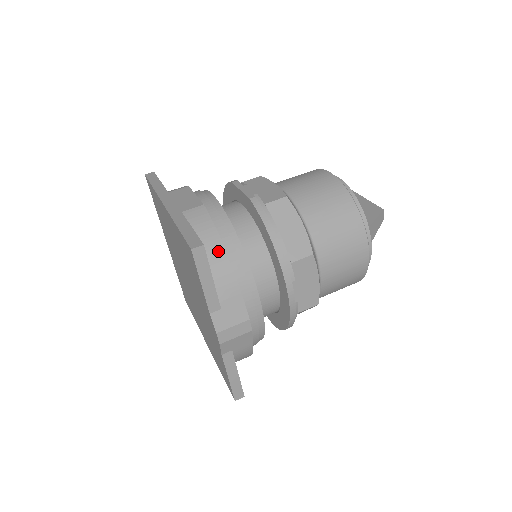
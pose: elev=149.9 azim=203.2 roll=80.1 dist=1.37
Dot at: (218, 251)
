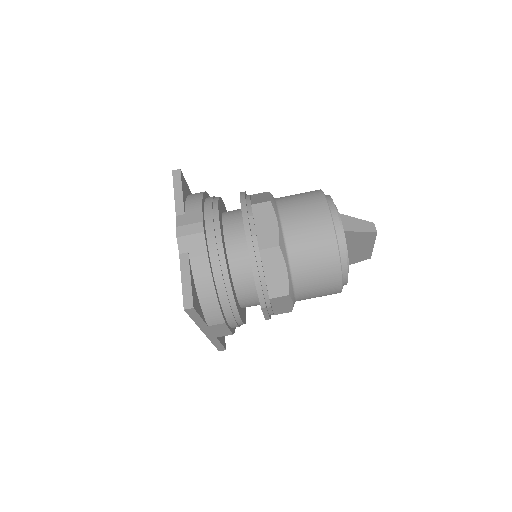
Dot at: (199, 194)
